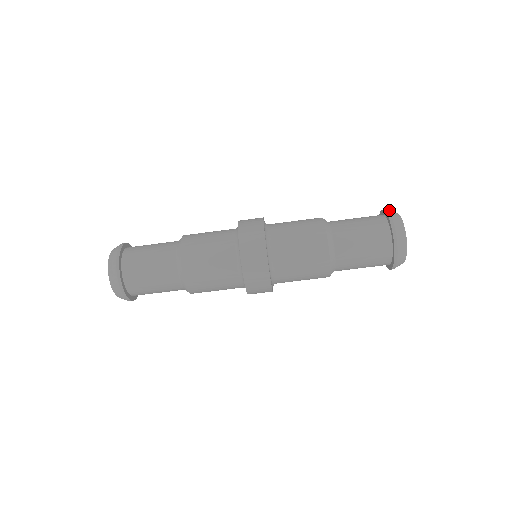
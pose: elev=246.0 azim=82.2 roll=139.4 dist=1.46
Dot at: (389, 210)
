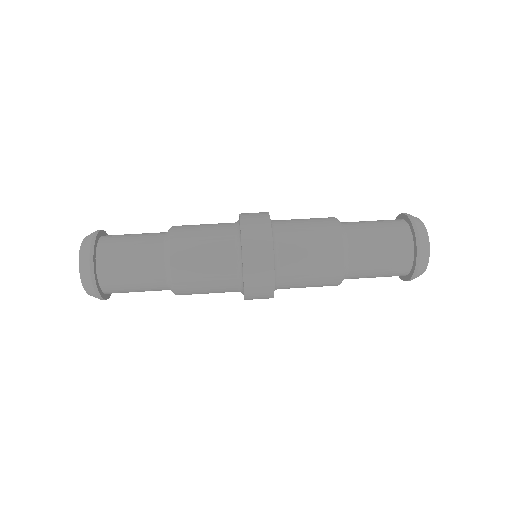
Dot at: occluded
